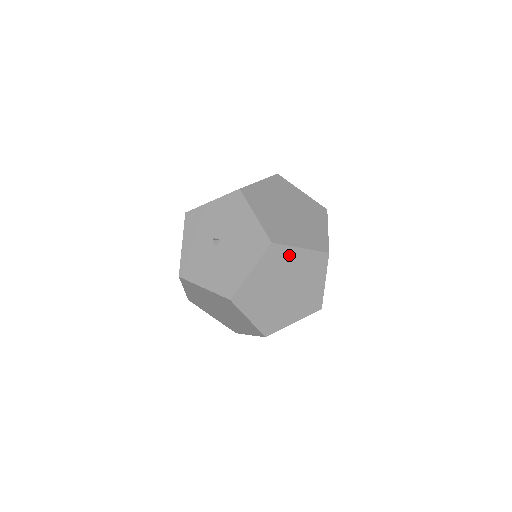
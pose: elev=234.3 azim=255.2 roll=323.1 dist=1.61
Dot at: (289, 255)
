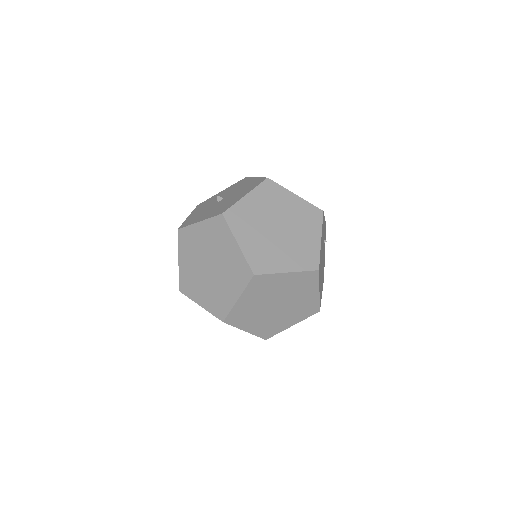
Dot at: (284, 196)
